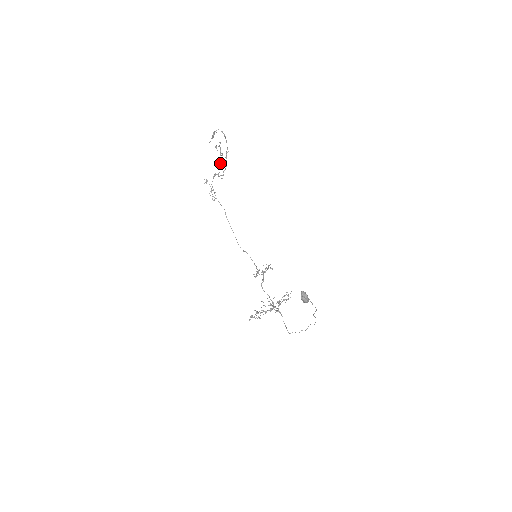
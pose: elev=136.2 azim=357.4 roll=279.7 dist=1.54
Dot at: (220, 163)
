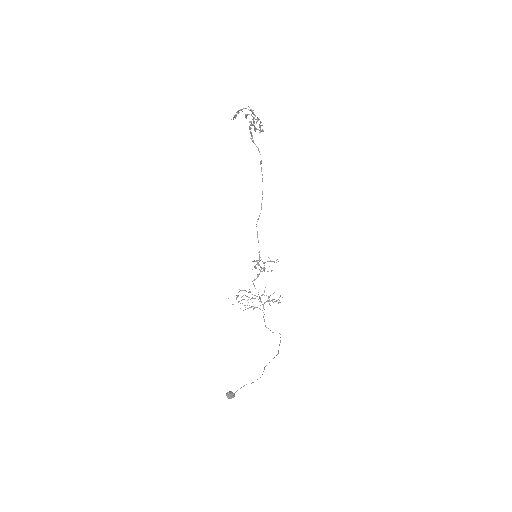
Dot at: occluded
